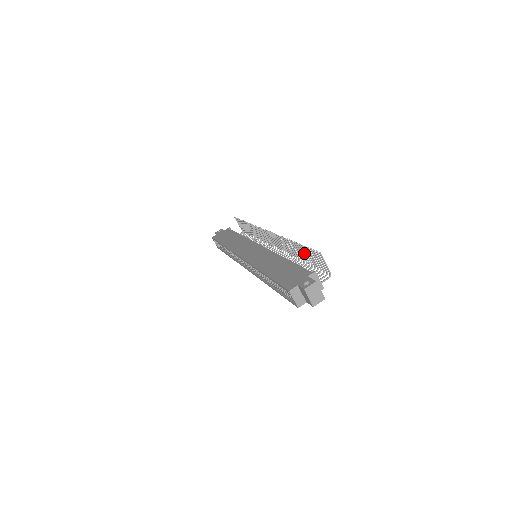
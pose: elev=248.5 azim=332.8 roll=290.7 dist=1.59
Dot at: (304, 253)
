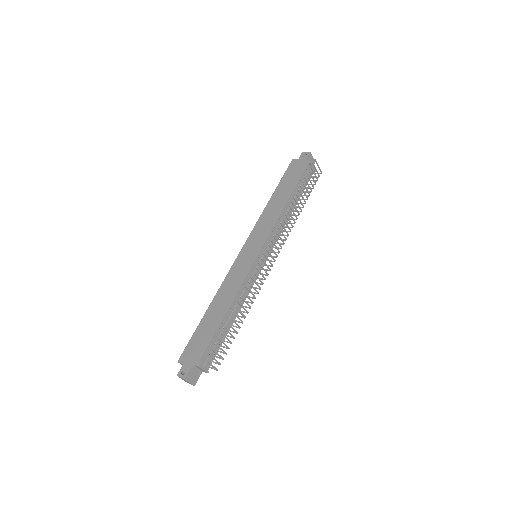
Dot at: (231, 327)
